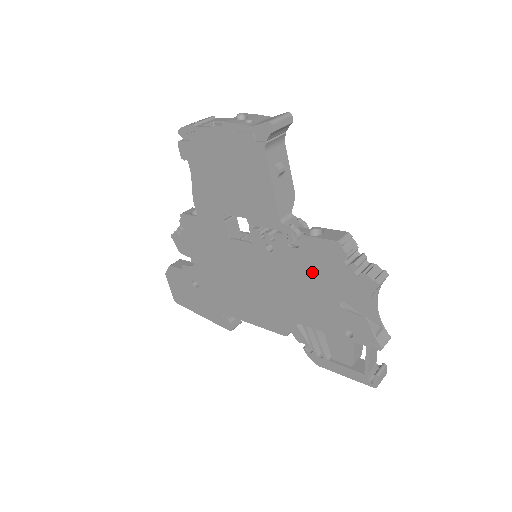
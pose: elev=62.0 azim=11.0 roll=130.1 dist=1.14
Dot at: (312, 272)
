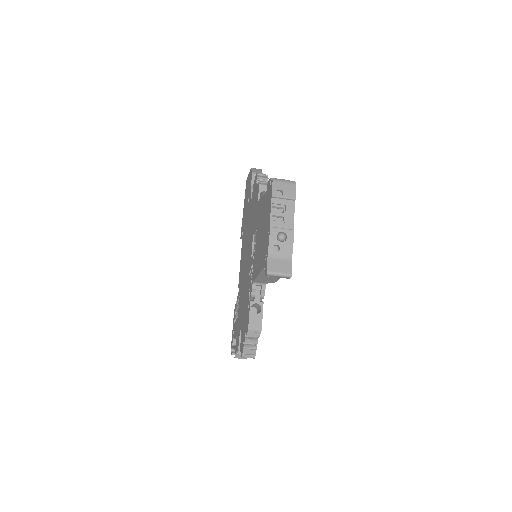
Dot at: (245, 308)
